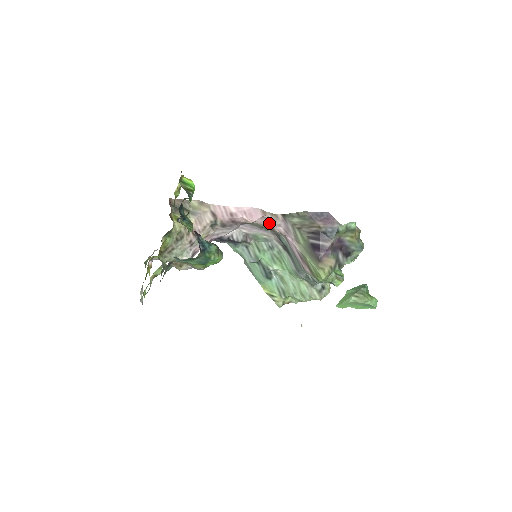
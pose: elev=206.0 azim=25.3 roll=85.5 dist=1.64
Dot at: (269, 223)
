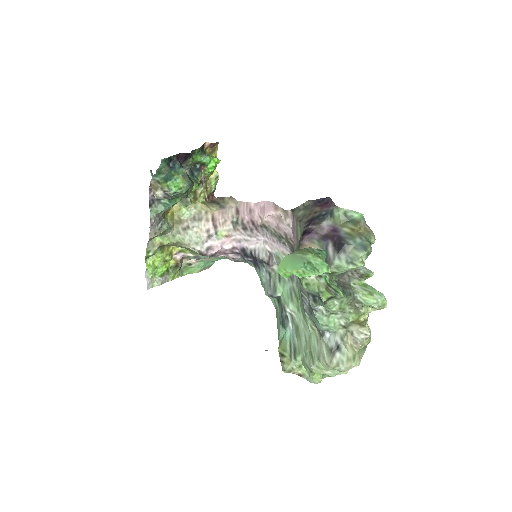
Dot at: (281, 224)
